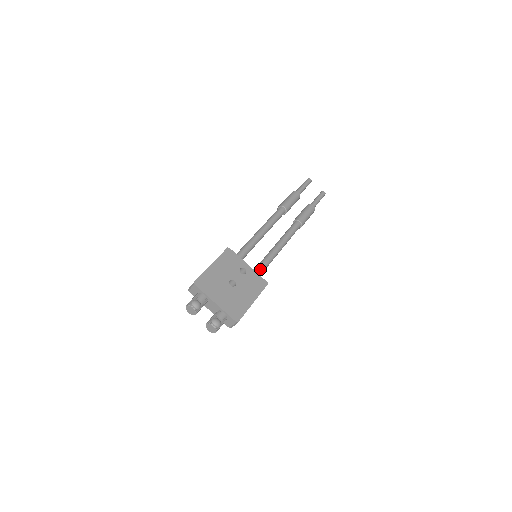
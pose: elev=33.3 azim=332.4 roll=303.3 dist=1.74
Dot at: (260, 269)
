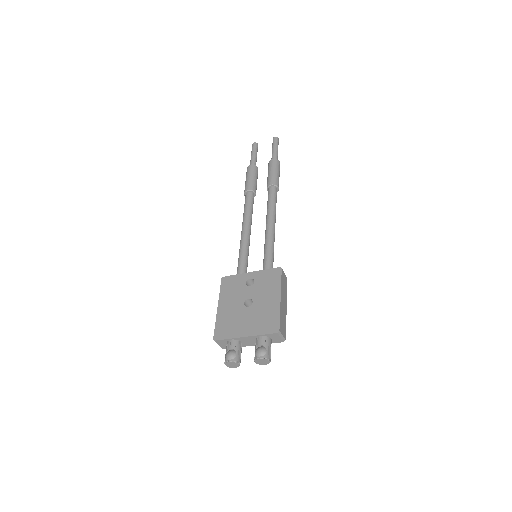
Dot at: (266, 263)
